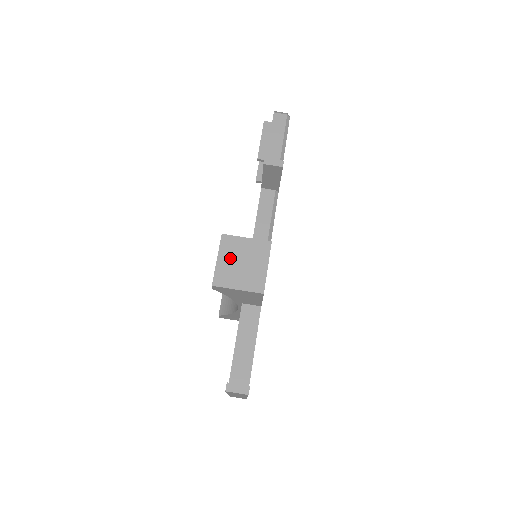
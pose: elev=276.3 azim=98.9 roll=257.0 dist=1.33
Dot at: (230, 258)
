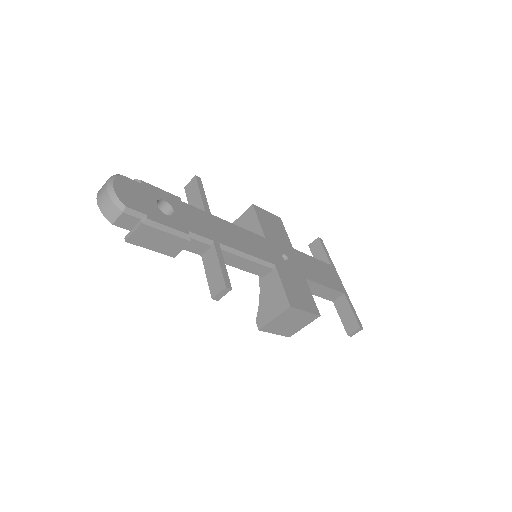
Dot at: (280, 328)
